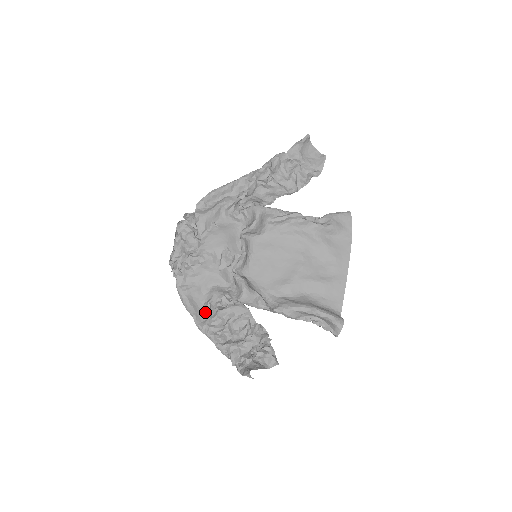
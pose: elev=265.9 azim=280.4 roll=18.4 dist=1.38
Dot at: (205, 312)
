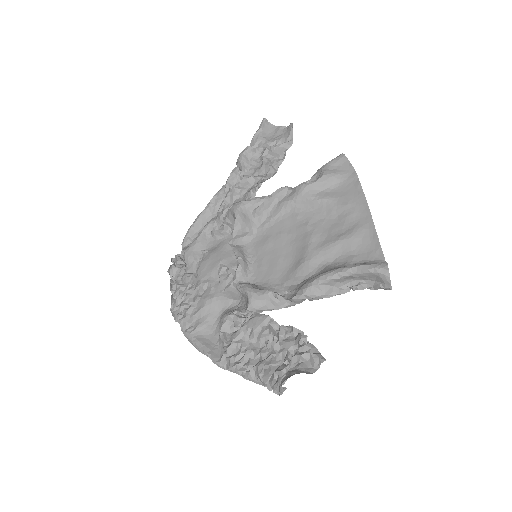
Dot at: (221, 345)
